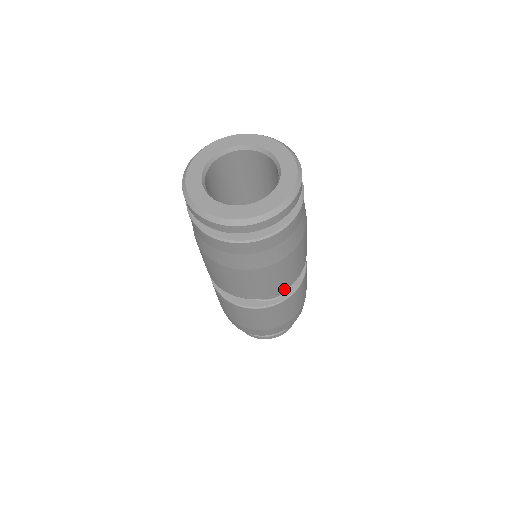
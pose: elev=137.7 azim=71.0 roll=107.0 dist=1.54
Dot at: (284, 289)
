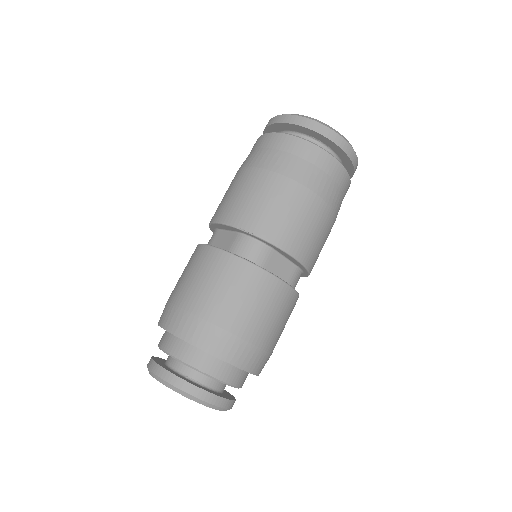
Dot at: (262, 236)
